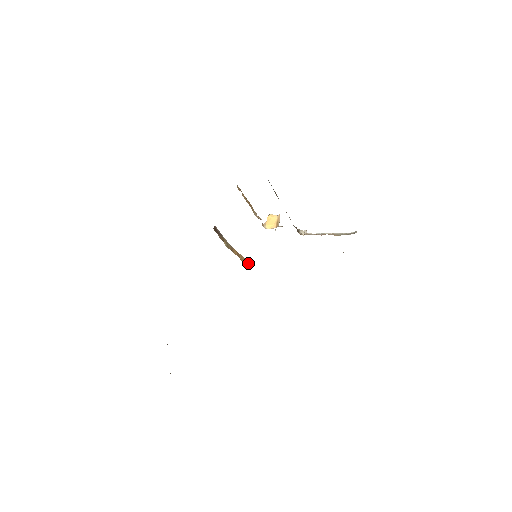
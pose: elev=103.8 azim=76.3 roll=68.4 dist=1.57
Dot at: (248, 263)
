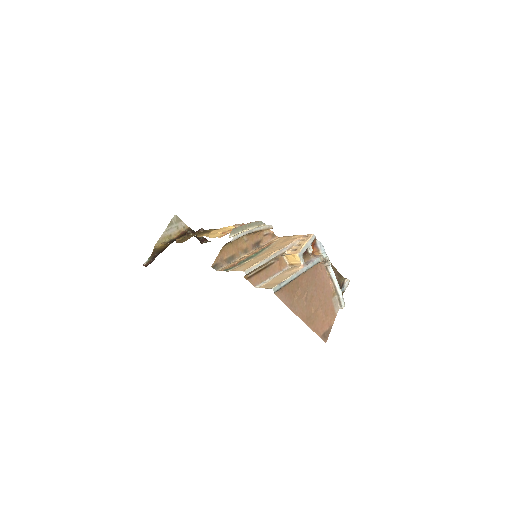
Dot at: occluded
